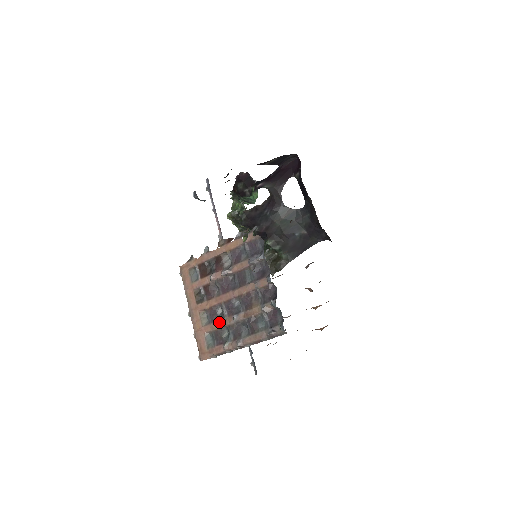
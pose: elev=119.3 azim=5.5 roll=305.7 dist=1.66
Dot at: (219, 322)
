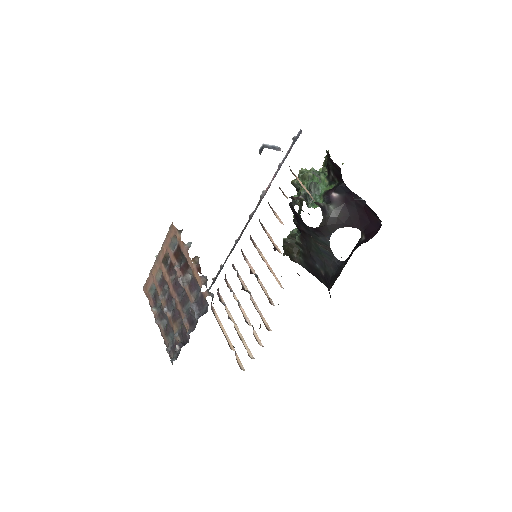
Dot at: (161, 293)
